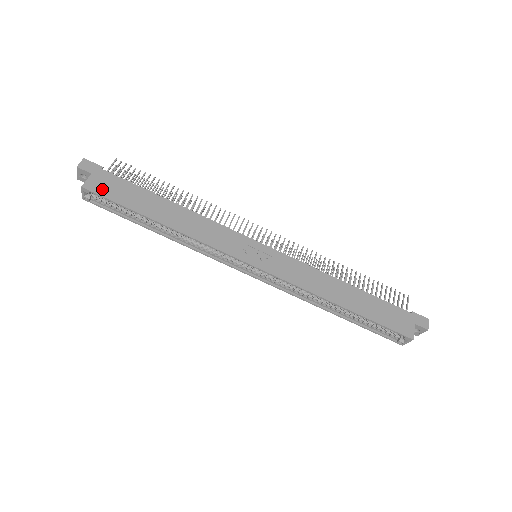
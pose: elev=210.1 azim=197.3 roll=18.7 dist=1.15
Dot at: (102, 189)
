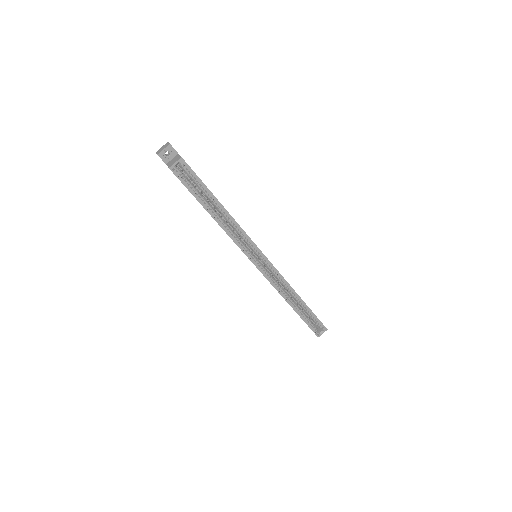
Dot at: occluded
